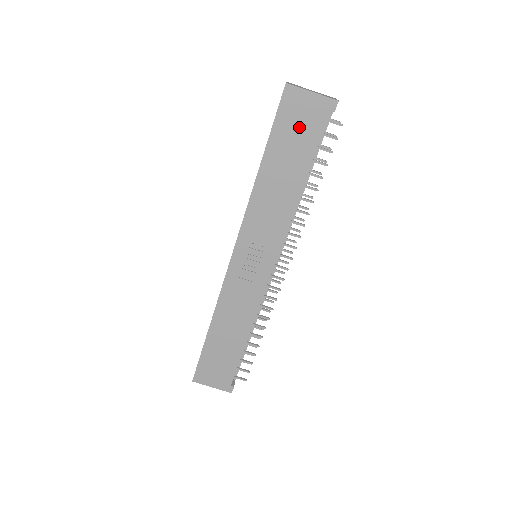
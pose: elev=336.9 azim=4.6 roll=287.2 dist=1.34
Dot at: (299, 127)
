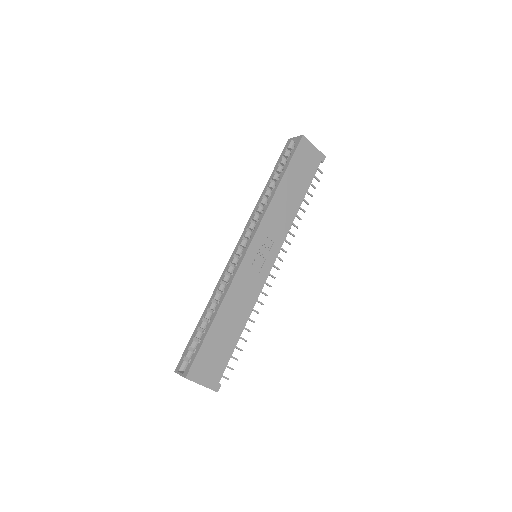
Dot at: (305, 165)
